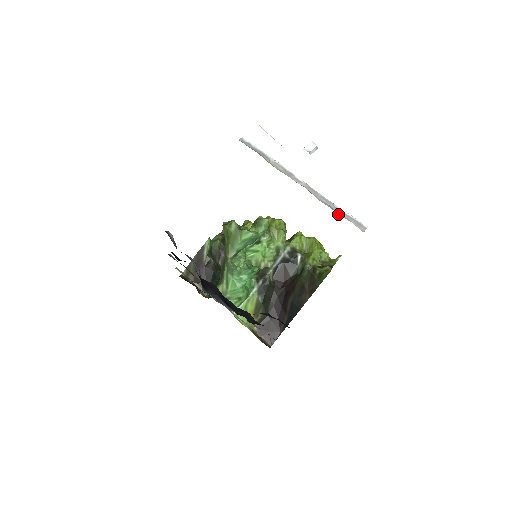
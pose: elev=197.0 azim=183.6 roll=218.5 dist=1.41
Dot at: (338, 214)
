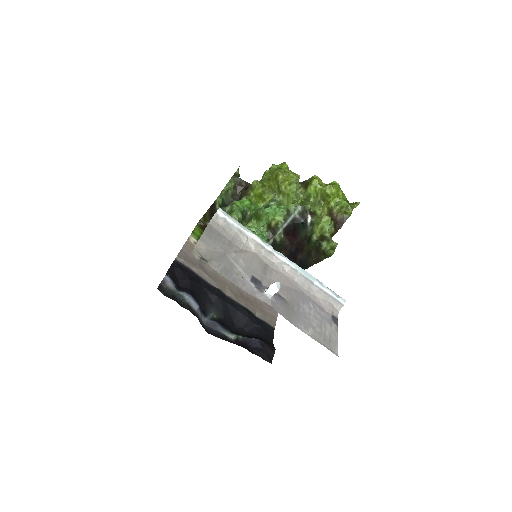
Dot at: (315, 296)
